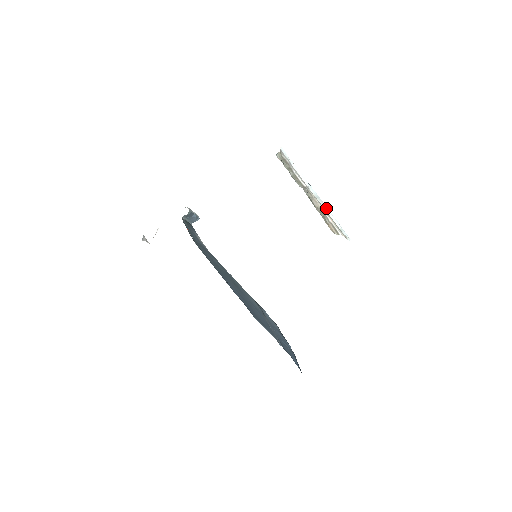
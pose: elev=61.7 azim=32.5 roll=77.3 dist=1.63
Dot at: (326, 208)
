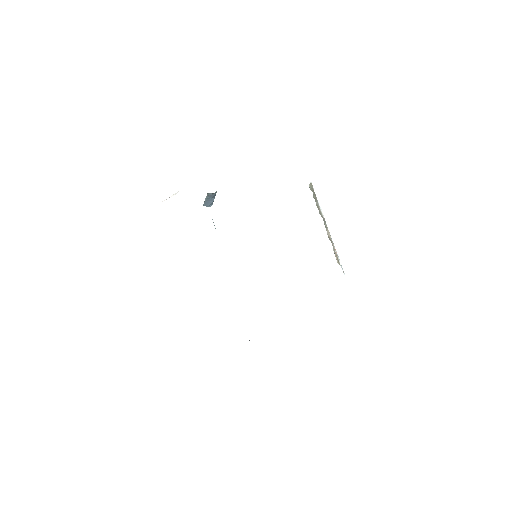
Dot at: occluded
